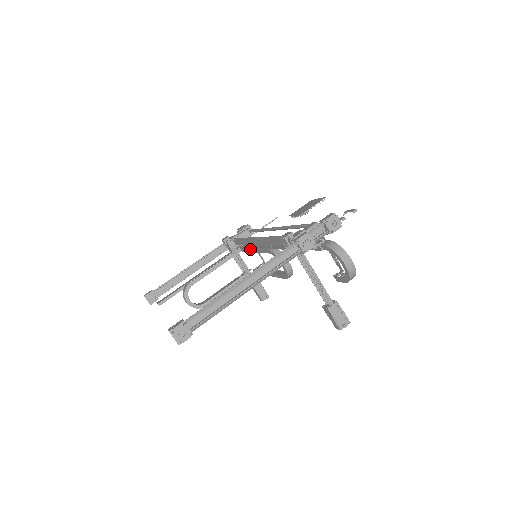
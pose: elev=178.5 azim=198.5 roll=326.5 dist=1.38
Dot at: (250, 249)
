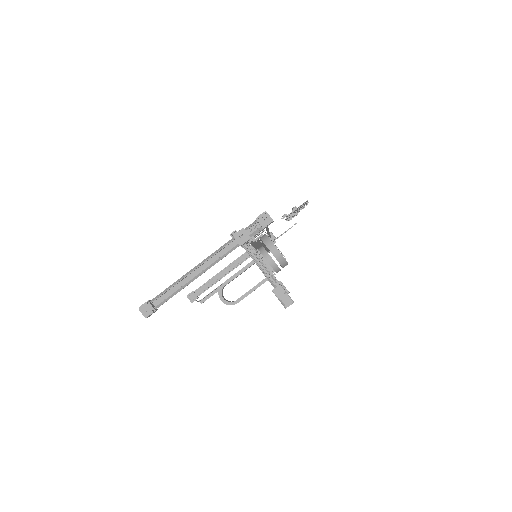
Dot at: occluded
